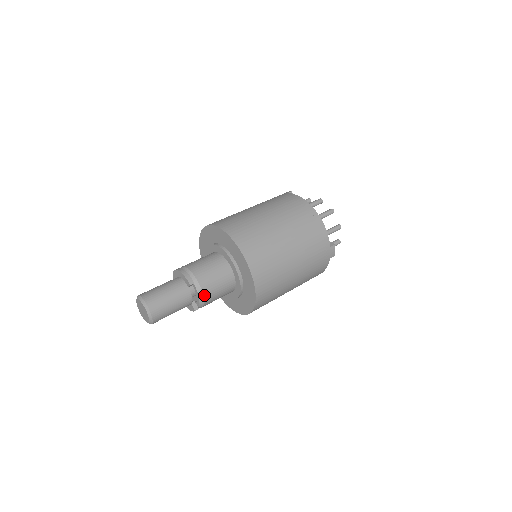
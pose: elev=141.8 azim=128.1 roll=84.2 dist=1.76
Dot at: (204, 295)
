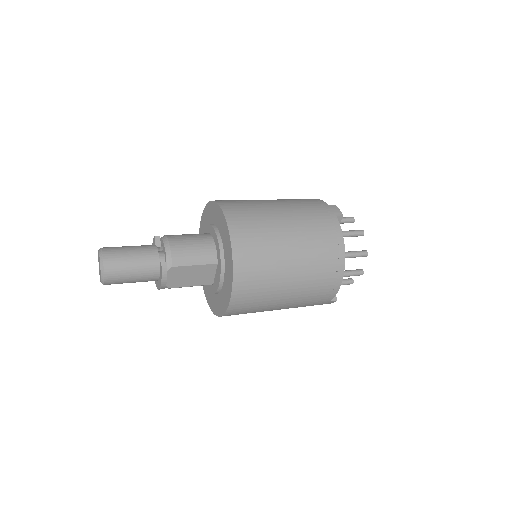
Dot at: (170, 240)
